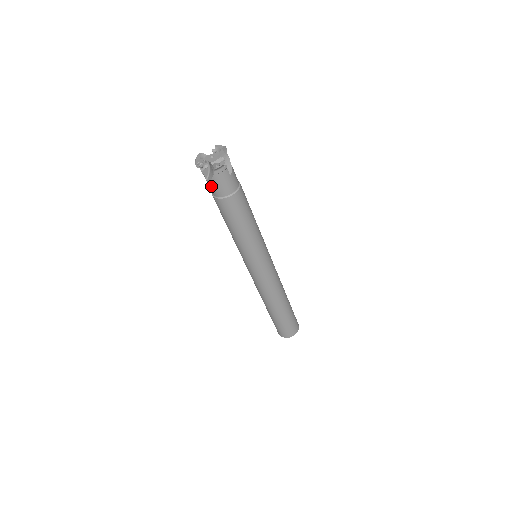
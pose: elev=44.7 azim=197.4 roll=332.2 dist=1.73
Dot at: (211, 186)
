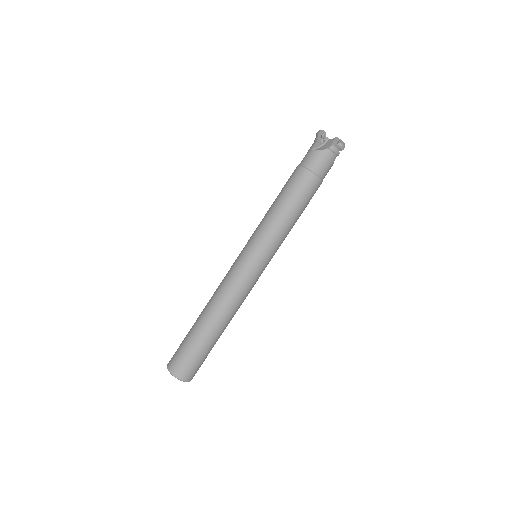
Dot at: (313, 155)
